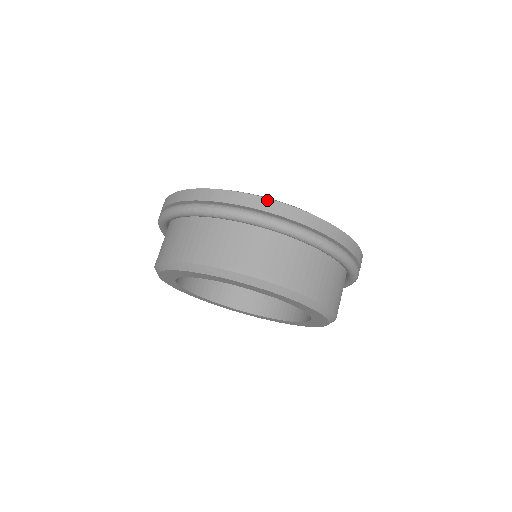
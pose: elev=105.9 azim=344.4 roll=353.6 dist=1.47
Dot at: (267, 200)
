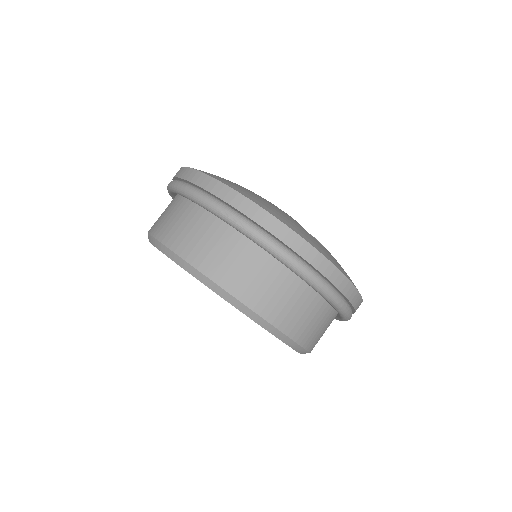
Dot at: (317, 252)
